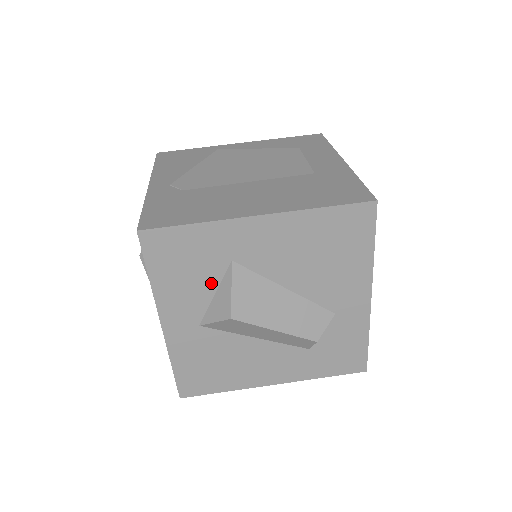
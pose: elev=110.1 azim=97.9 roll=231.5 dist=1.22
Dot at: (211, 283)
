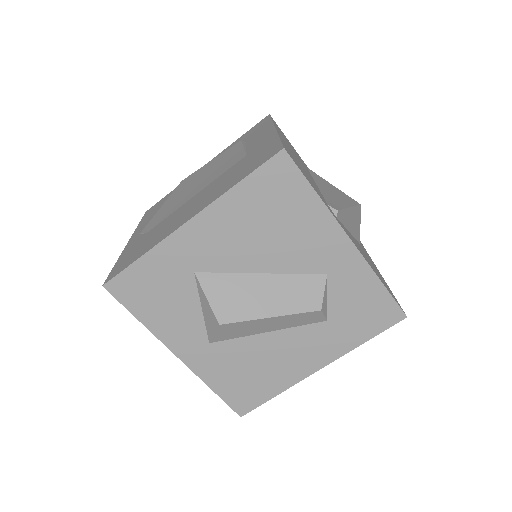
Dot at: (191, 301)
